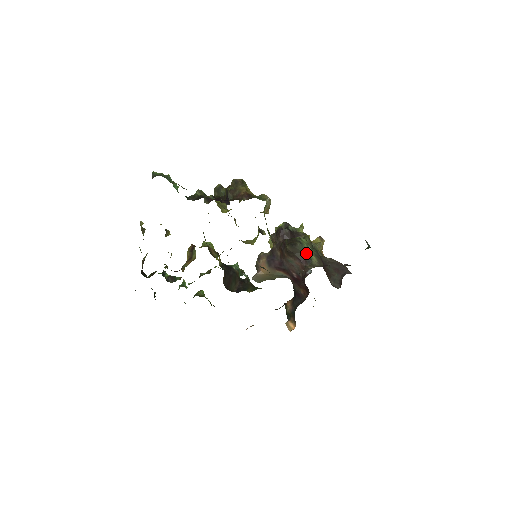
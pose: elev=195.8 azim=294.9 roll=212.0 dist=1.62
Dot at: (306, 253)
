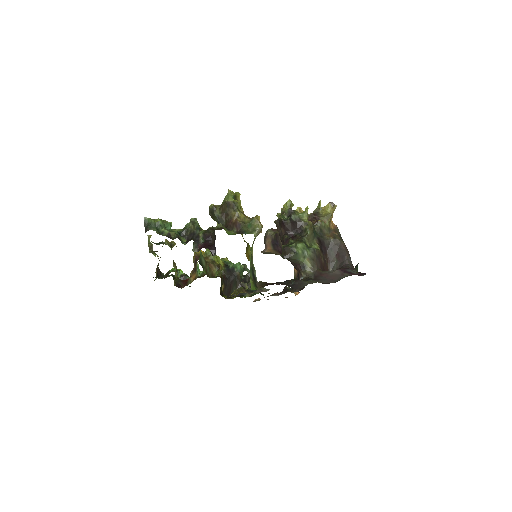
Dot at: (301, 260)
